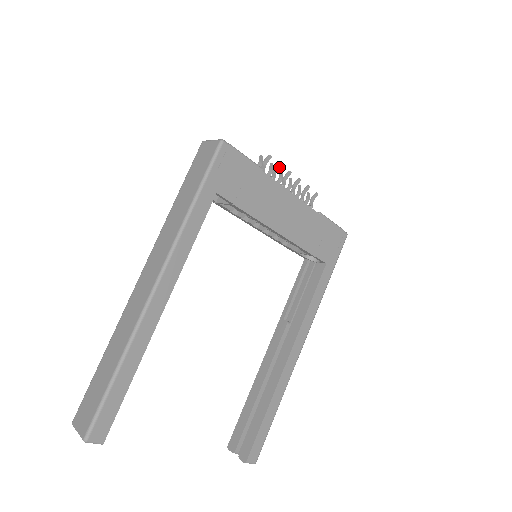
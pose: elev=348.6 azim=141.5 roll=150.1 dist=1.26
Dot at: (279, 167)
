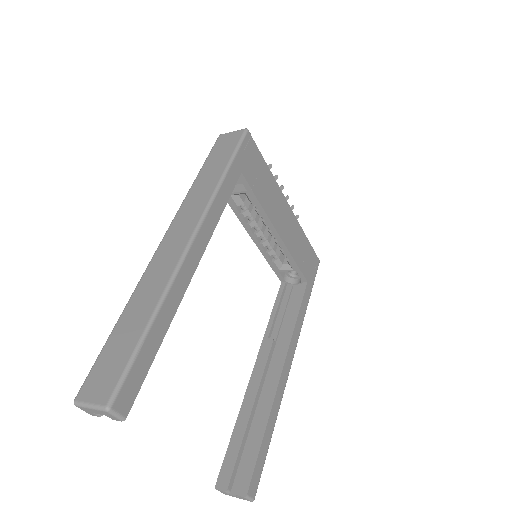
Dot at: (276, 179)
